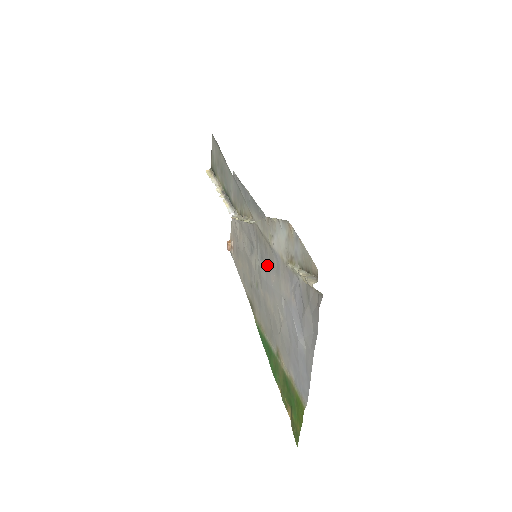
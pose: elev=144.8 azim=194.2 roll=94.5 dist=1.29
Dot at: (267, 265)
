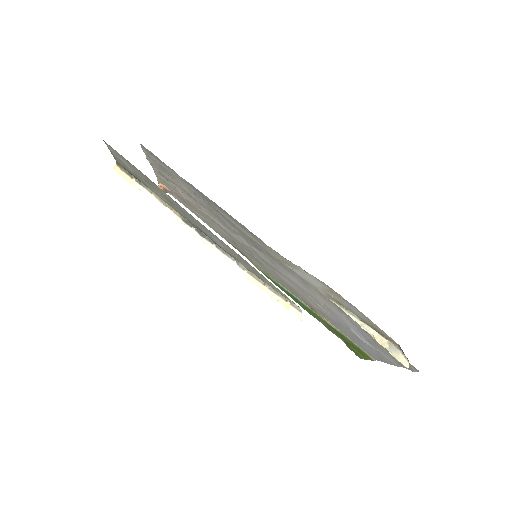
Dot at: (276, 264)
